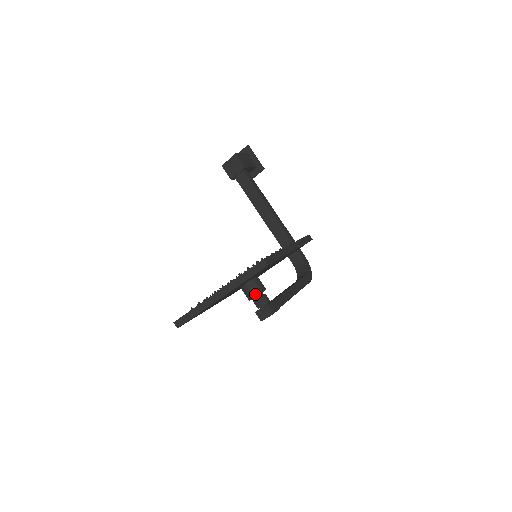
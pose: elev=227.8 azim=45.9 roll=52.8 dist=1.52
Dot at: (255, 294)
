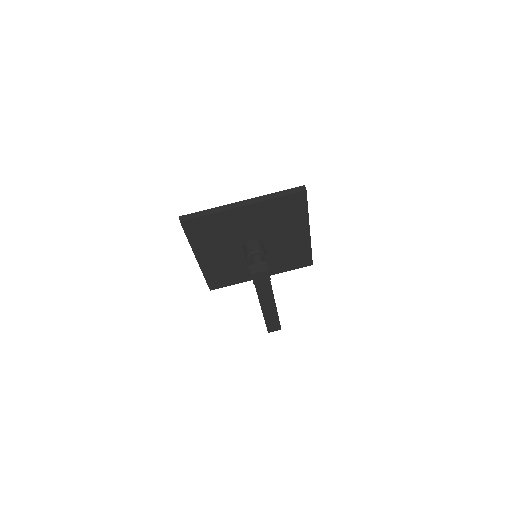
Dot at: (258, 250)
